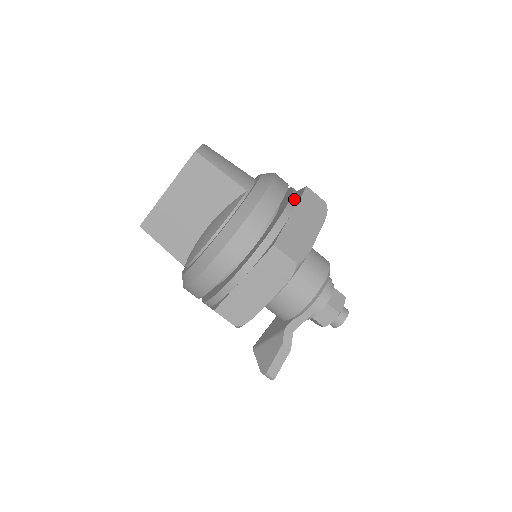
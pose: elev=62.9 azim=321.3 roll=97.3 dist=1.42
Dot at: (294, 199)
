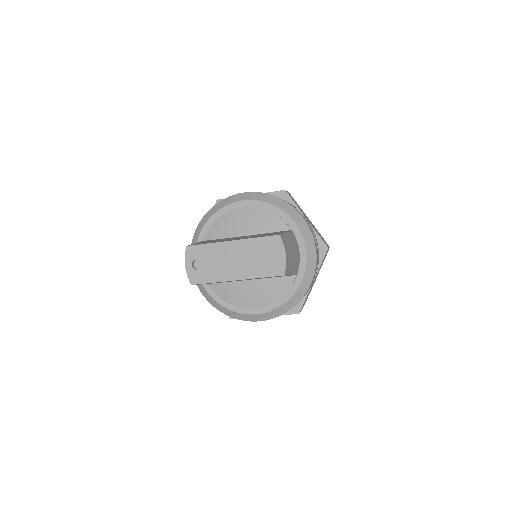
Dot at: (318, 265)
